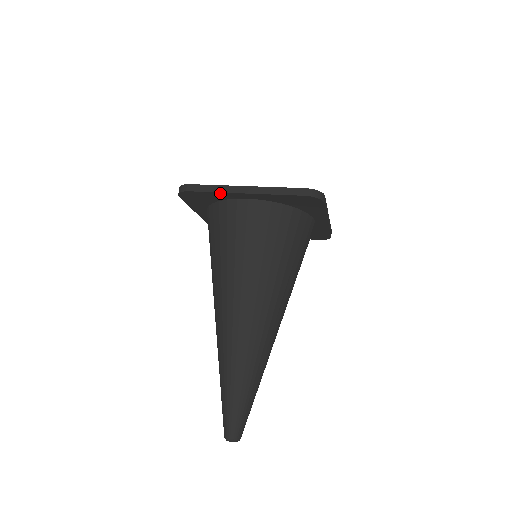
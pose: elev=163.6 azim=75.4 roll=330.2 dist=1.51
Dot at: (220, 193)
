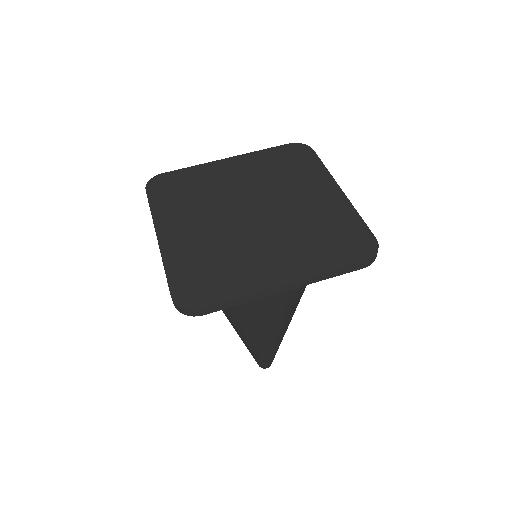
Dot at: (249, 299)
